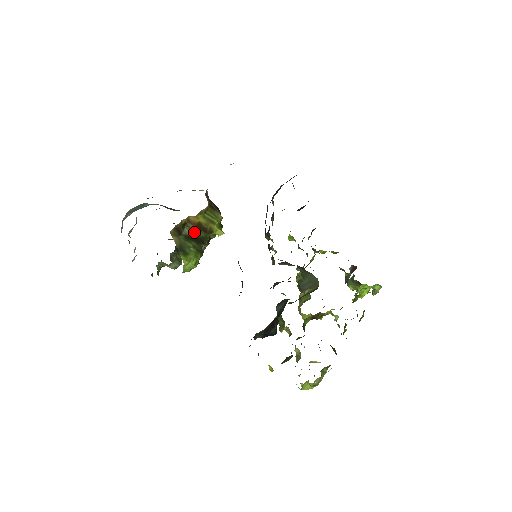
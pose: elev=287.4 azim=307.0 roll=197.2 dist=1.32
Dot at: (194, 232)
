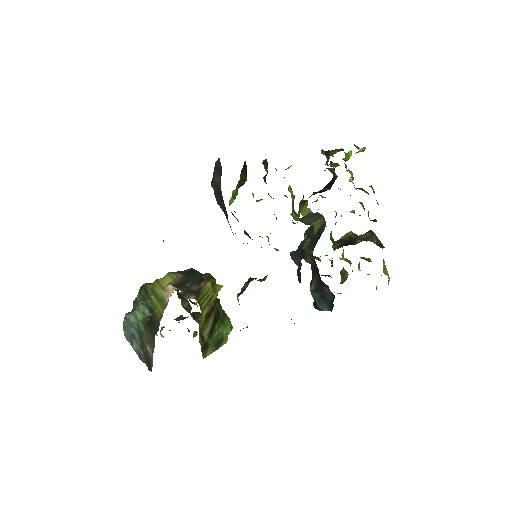
Dot at: (209, 323)
